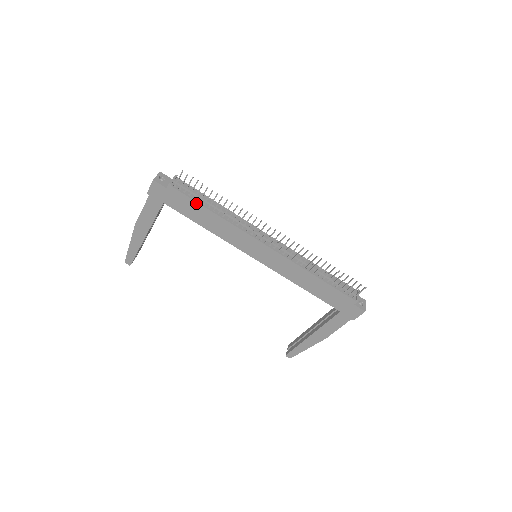
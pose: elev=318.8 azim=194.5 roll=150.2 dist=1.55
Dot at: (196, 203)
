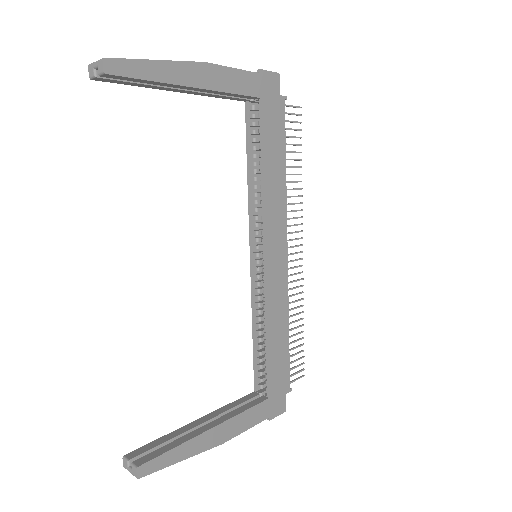
Dot at: (284, 141)
